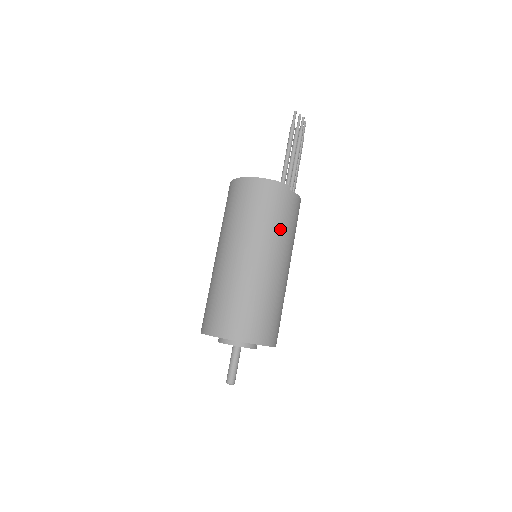
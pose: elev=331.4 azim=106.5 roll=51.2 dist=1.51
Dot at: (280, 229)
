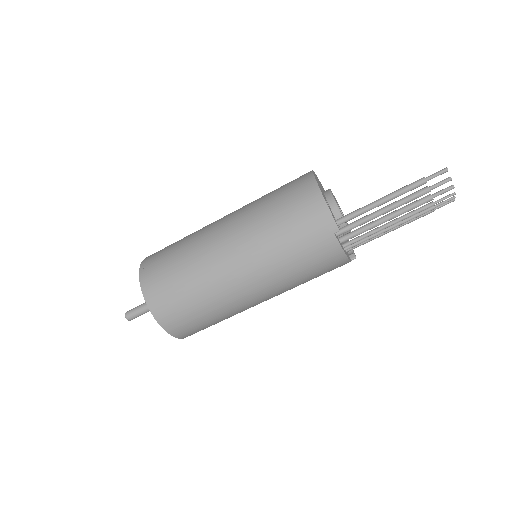
Dot at: (280, 254)
